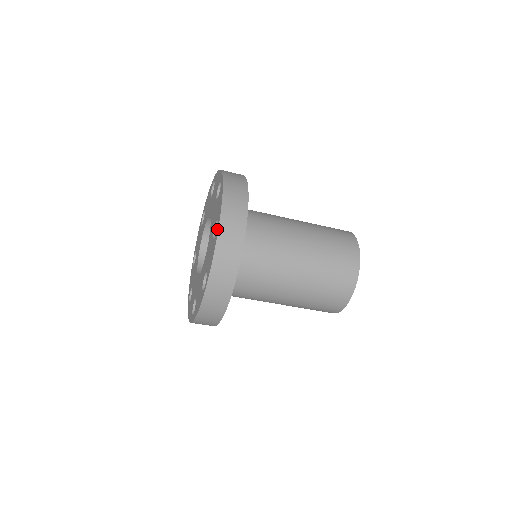
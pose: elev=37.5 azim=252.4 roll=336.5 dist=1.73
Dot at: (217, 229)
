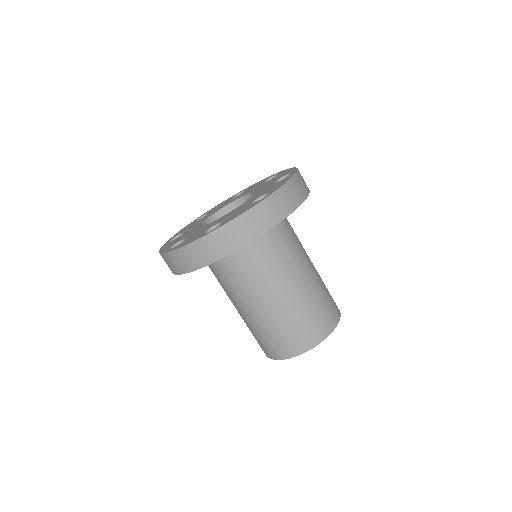
Dot at: (264, 197)
